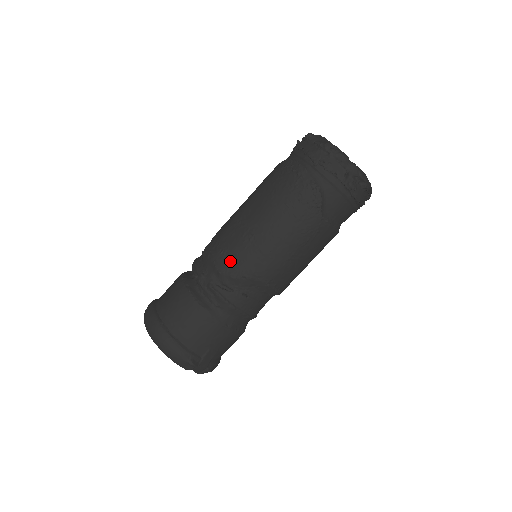
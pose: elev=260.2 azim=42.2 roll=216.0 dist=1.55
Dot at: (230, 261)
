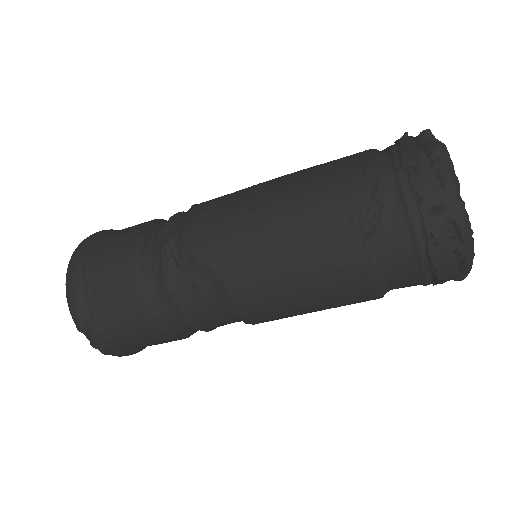
Dot at: (204, 229)
